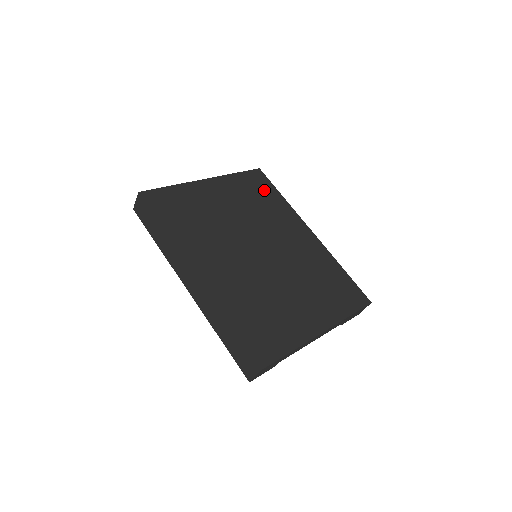
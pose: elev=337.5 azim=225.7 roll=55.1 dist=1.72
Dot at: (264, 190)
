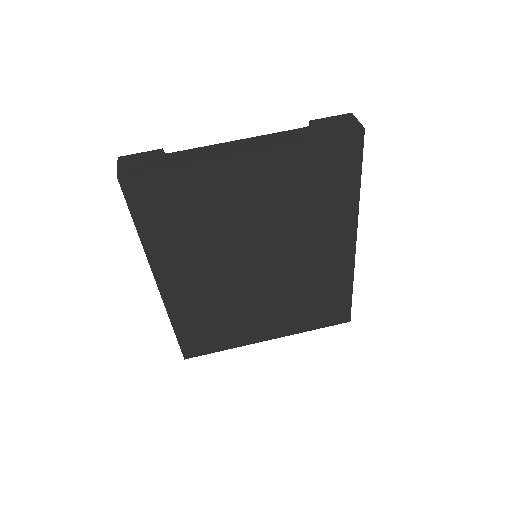
Dot at: (336, 176)
